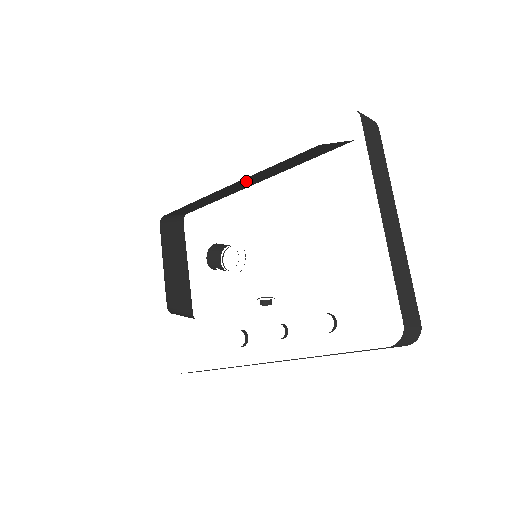
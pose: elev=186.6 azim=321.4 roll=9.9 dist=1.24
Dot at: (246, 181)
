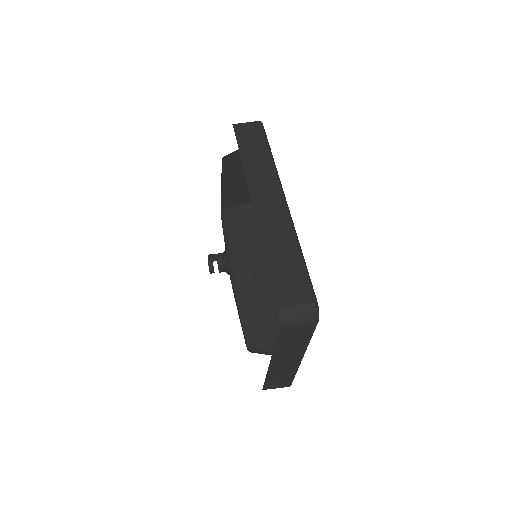
Dot at: occluded
